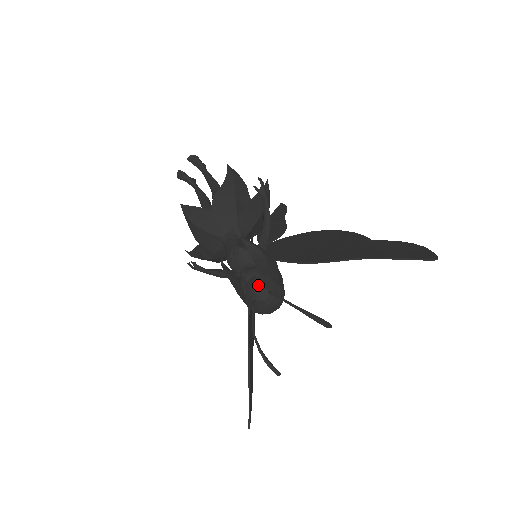
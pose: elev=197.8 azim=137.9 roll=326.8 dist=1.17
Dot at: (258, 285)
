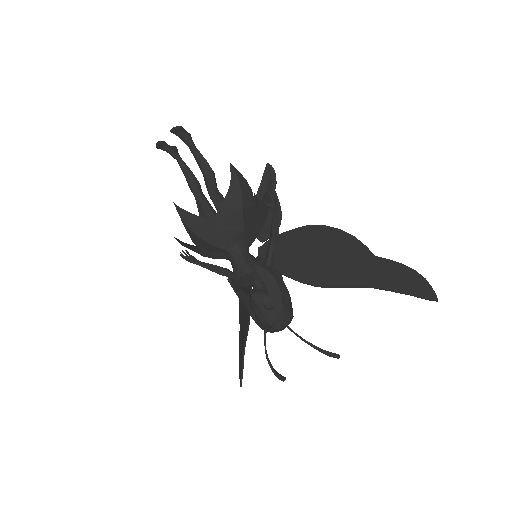
Dot at: (272, 315)
